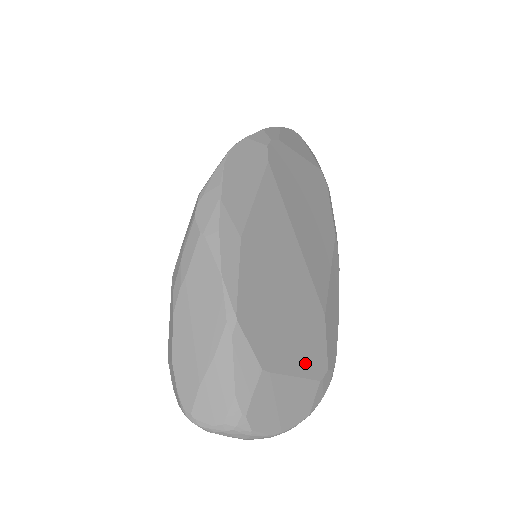
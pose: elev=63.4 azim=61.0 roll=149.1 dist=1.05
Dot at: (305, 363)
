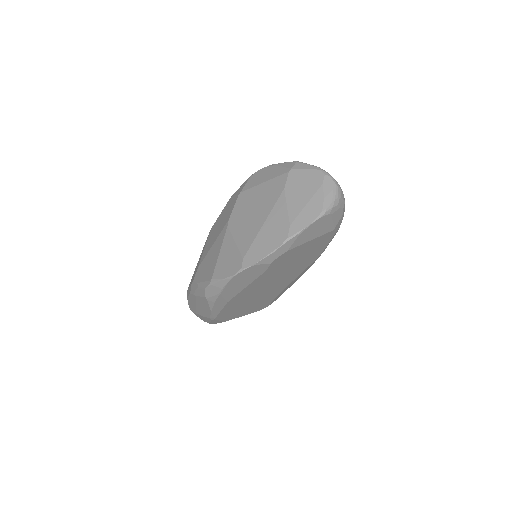
Dot at: (253, 311)
